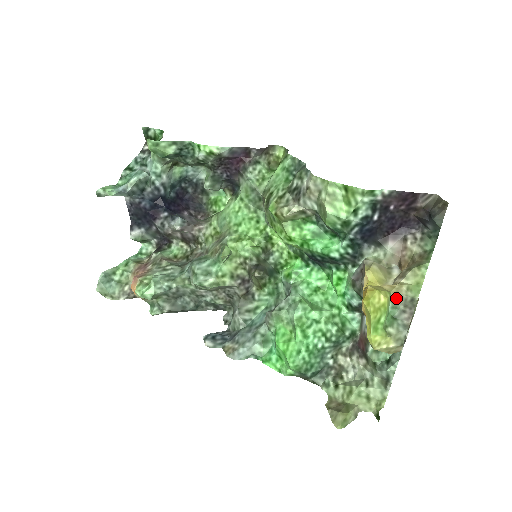
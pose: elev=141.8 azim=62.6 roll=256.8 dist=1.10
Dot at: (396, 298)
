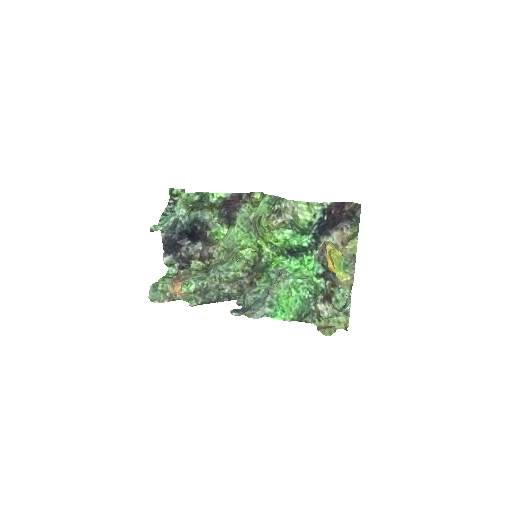
Dot at: (345, 255)
